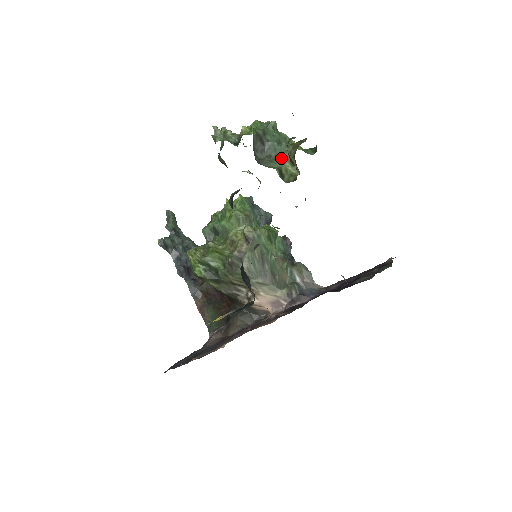
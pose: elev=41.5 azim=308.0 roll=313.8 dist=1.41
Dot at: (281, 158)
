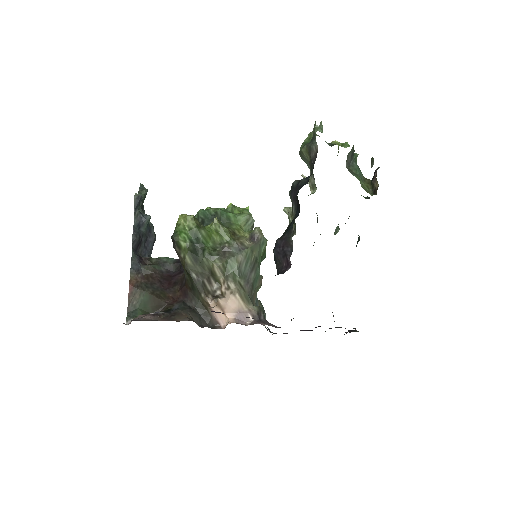
Dot at: (361, 177)
